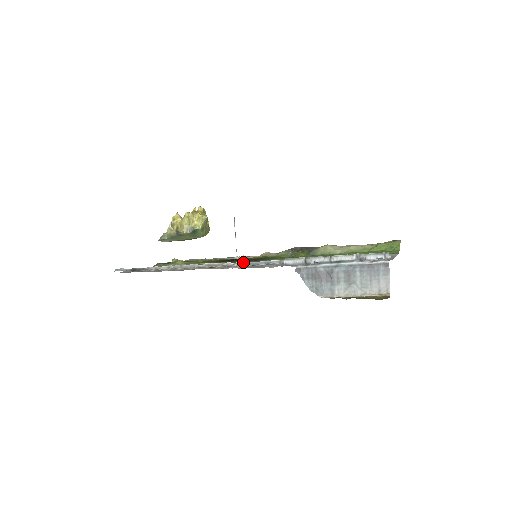
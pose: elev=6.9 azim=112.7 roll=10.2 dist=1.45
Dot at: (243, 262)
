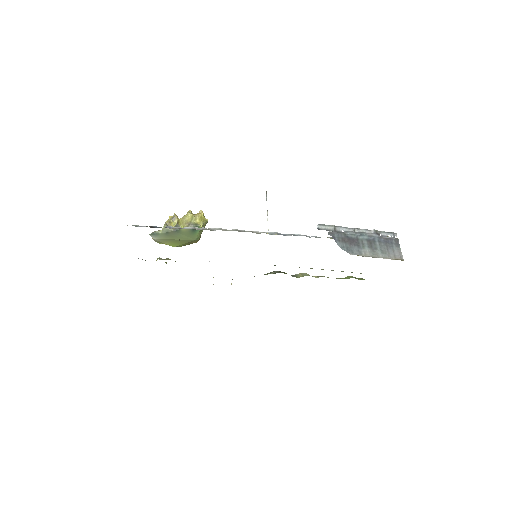
Dot at: (271, 232)
